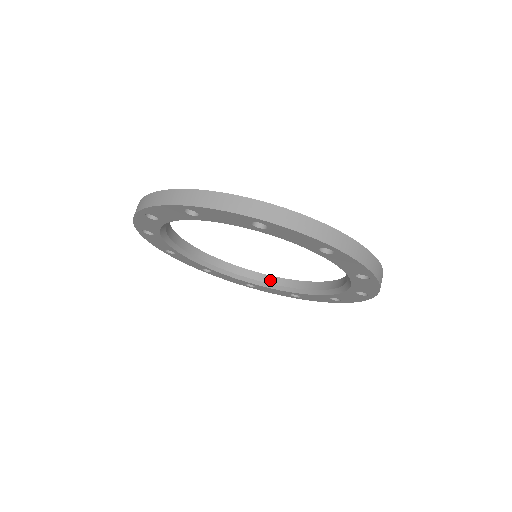
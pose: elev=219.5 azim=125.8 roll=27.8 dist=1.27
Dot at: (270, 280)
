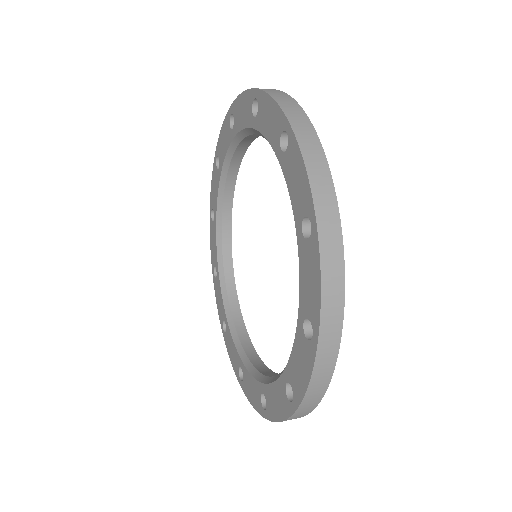
Dot at: (242, 334)
